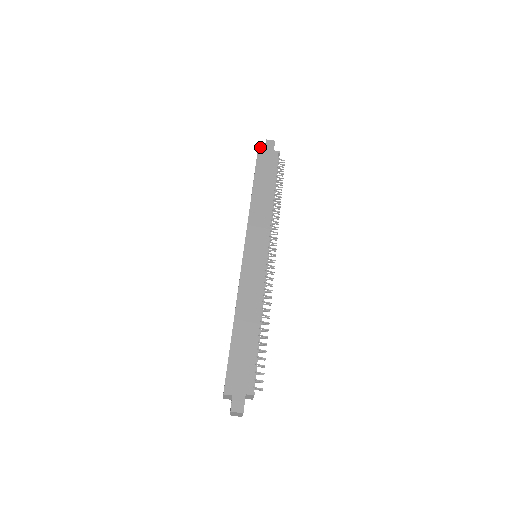
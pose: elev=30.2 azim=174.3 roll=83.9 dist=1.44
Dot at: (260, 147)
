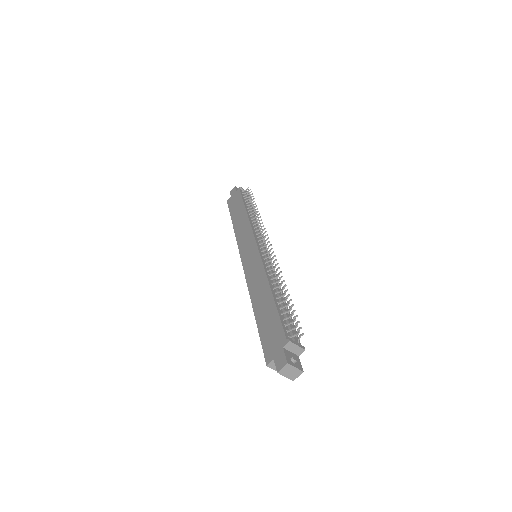
Dot at: (228, 200)
